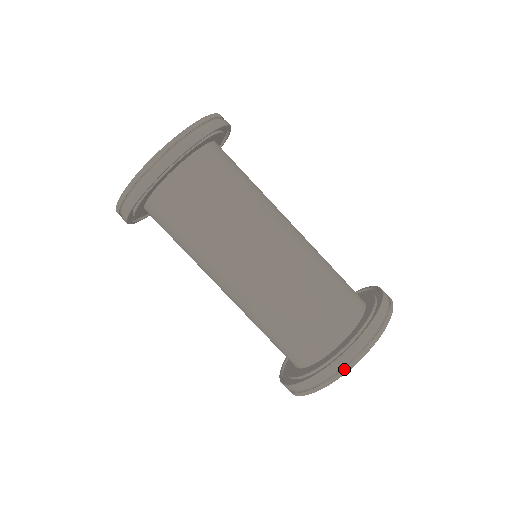
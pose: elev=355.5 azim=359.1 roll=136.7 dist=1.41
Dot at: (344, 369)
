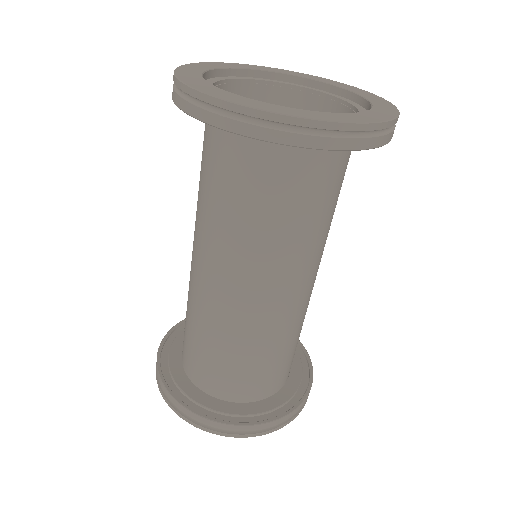
Dot at: (273, 429)
